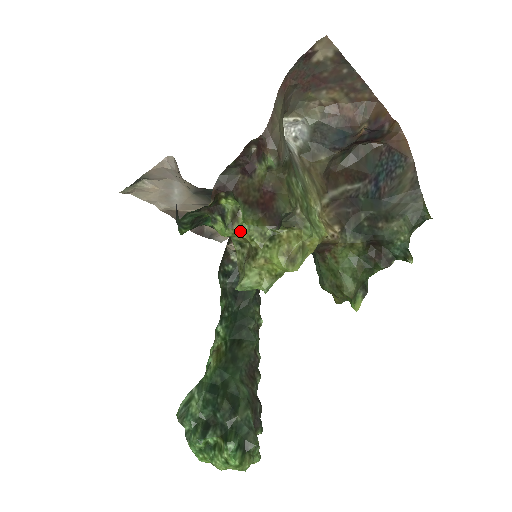
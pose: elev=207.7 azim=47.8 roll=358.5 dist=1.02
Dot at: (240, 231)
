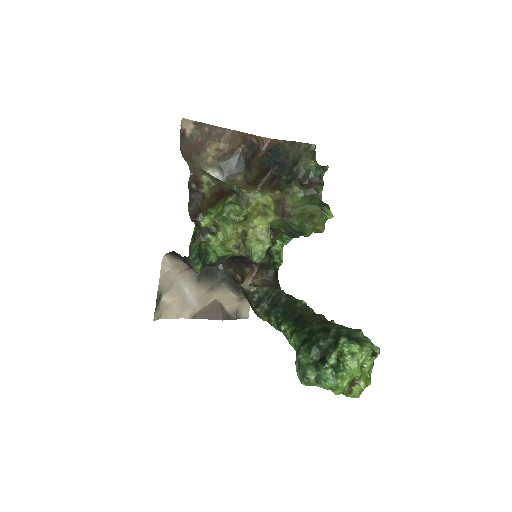
Dot at: (226, 232)
